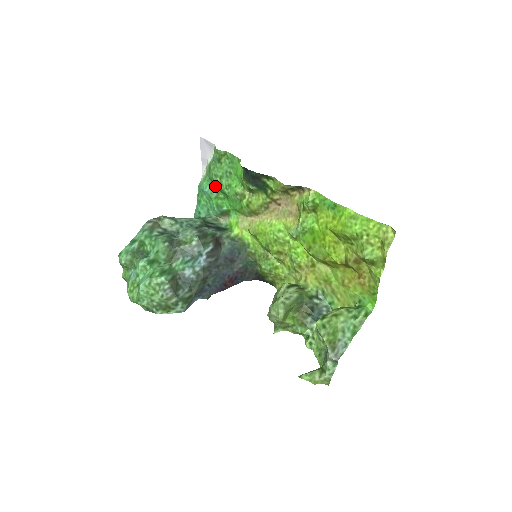
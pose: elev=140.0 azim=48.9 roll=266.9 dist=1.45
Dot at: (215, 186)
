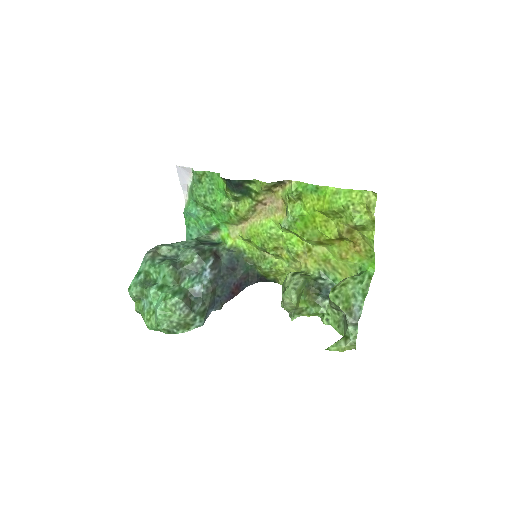
Dot at: (201, 206)
